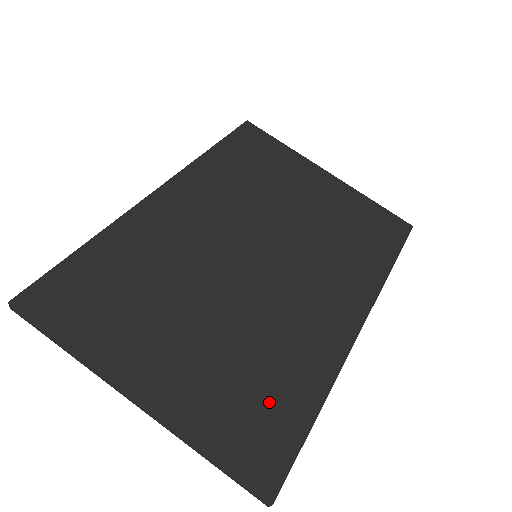
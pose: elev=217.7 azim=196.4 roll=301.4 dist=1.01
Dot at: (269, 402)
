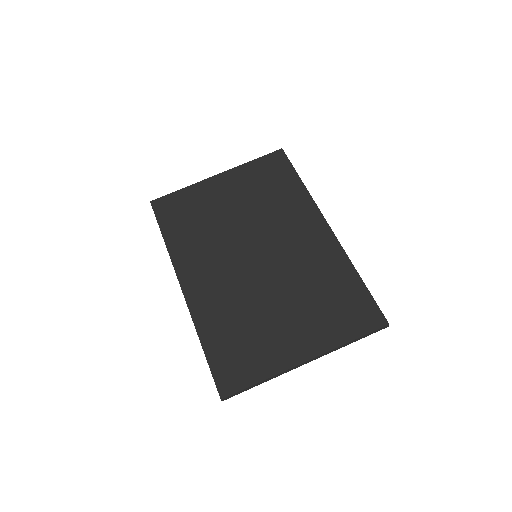
Dot at: (342, 298)
